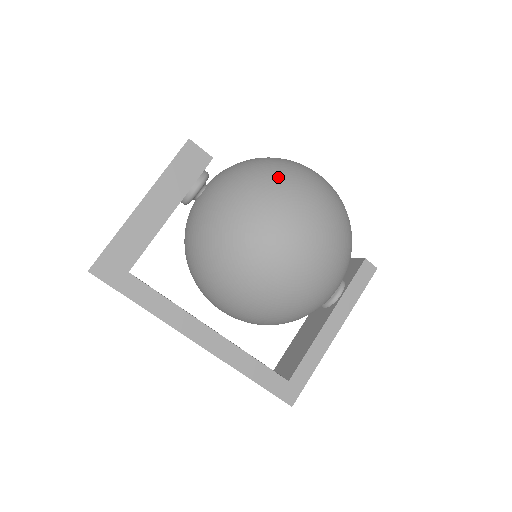
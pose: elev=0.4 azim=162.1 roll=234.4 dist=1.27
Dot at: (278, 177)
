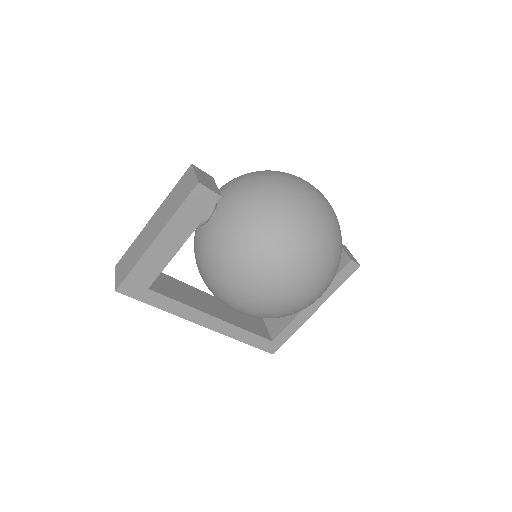
Dot at: (279, 235)
